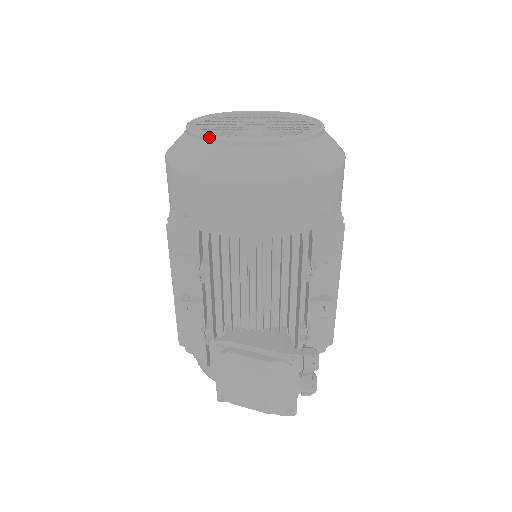
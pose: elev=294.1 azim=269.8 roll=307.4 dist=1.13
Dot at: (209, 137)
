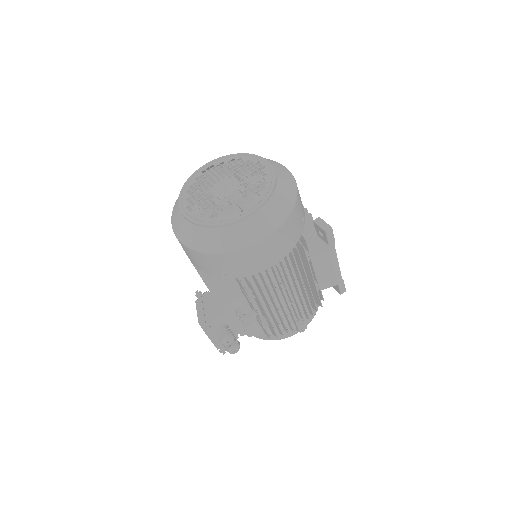
Dot at: (179, 194)
